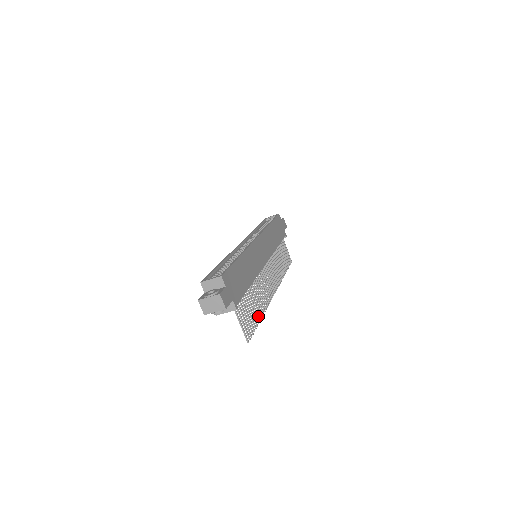
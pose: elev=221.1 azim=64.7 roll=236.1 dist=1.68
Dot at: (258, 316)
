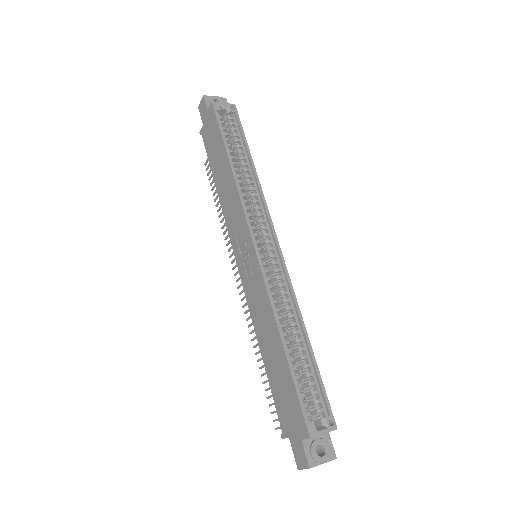
Dot at: (263, 367)
